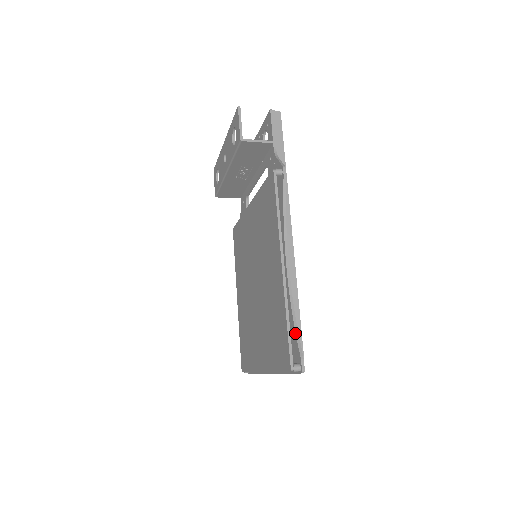
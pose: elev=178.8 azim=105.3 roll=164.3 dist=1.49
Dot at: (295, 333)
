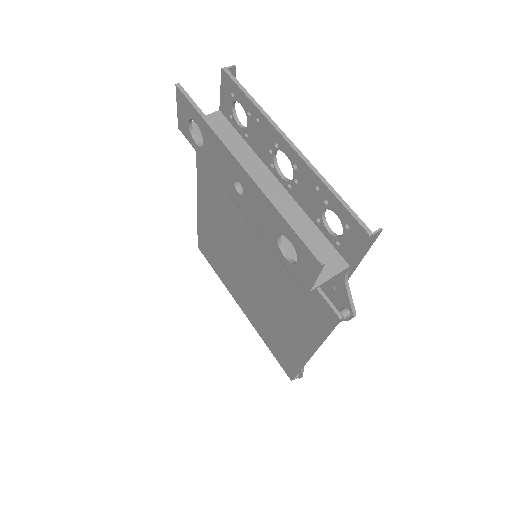
Dot at: occluded
